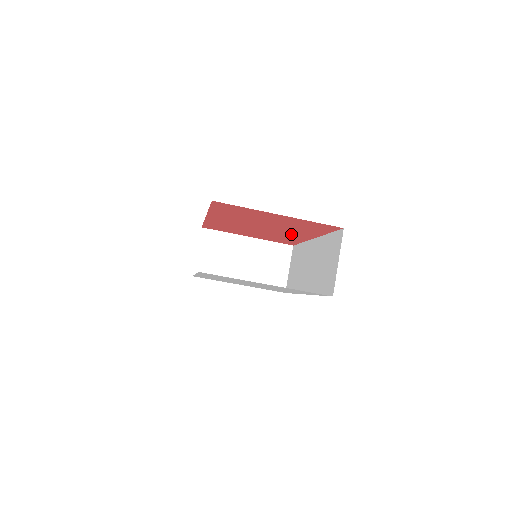
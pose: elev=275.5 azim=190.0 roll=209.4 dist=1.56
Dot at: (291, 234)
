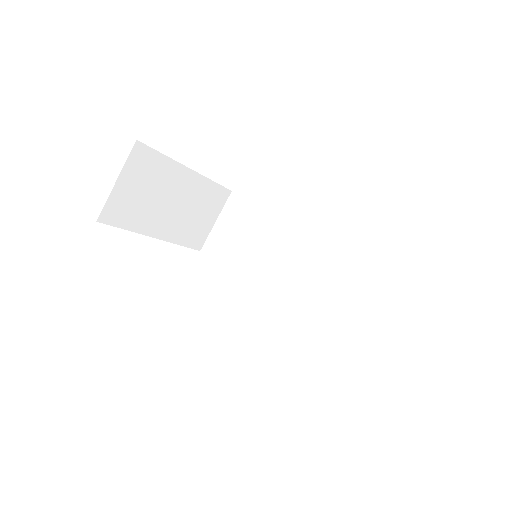
Dot at: occluded
